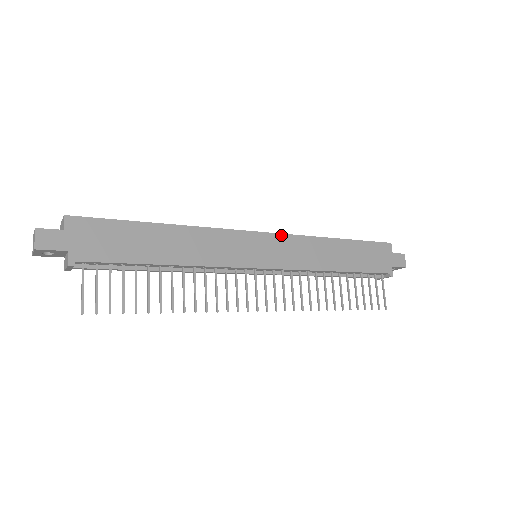
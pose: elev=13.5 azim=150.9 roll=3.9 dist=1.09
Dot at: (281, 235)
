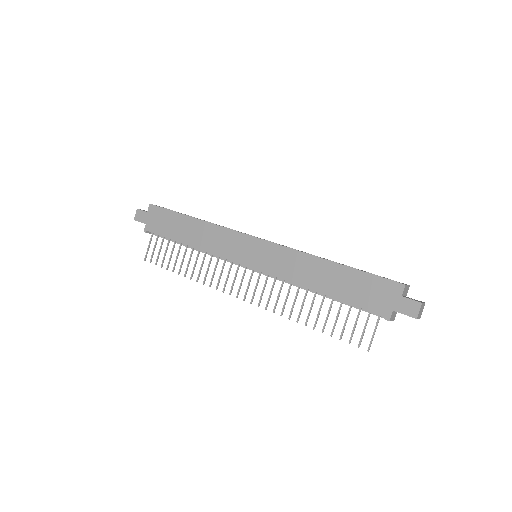
Dot at: (274, 244)
